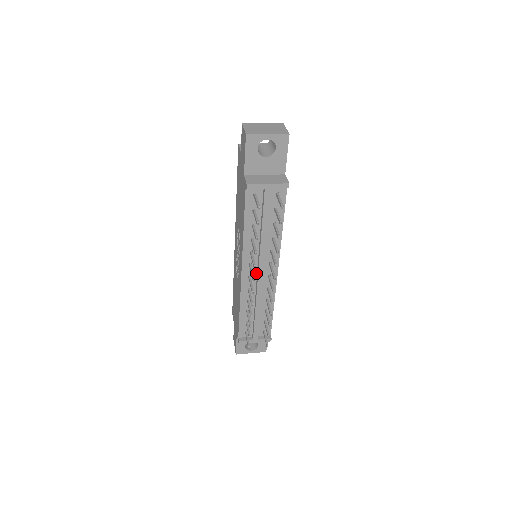
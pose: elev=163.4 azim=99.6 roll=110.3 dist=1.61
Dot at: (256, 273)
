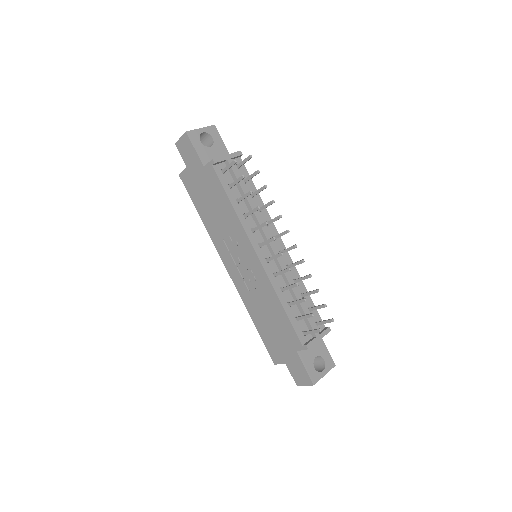
Dot at: (269, 253)
